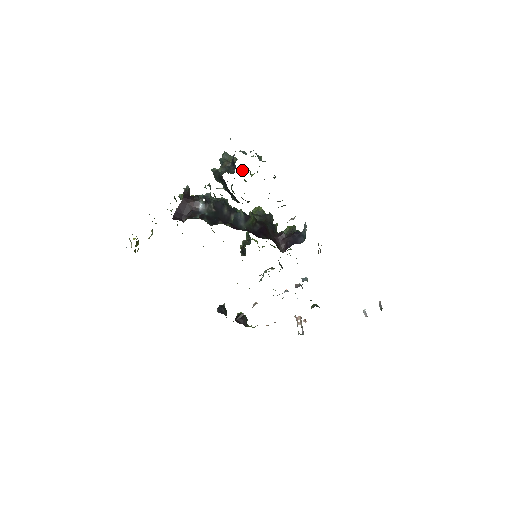
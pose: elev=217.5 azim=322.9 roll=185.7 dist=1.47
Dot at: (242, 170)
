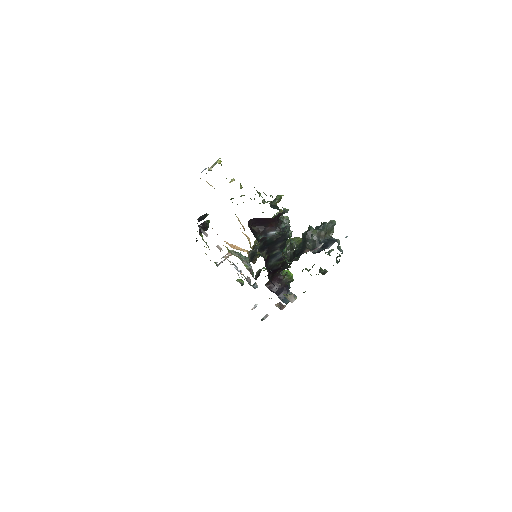
Dot at: occluded
